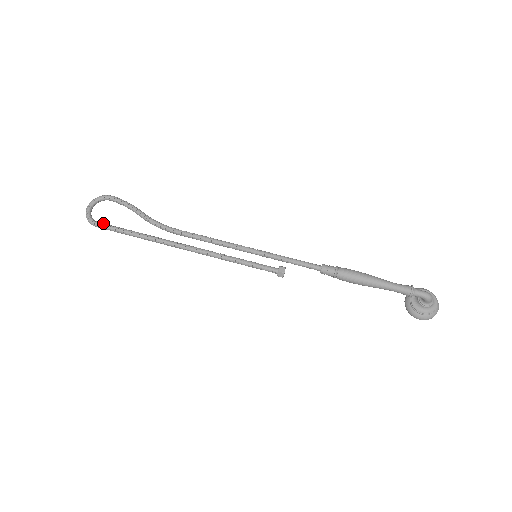
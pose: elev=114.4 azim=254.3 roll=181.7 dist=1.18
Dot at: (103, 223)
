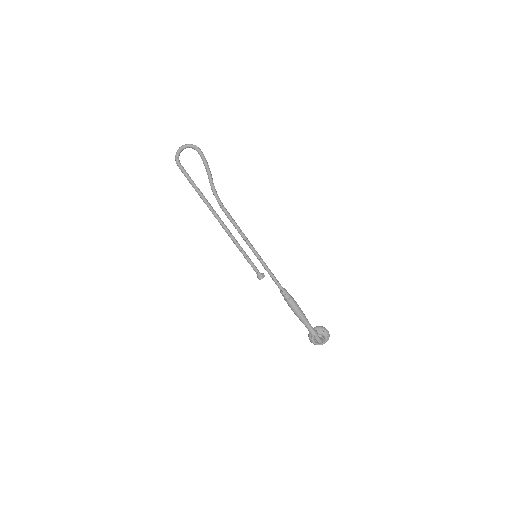
Dot at: (183, 168)
